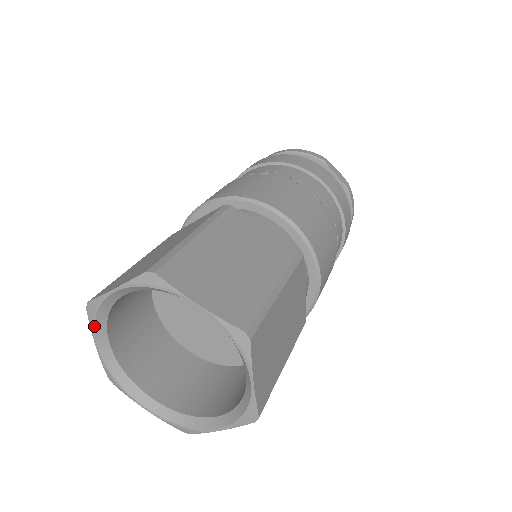
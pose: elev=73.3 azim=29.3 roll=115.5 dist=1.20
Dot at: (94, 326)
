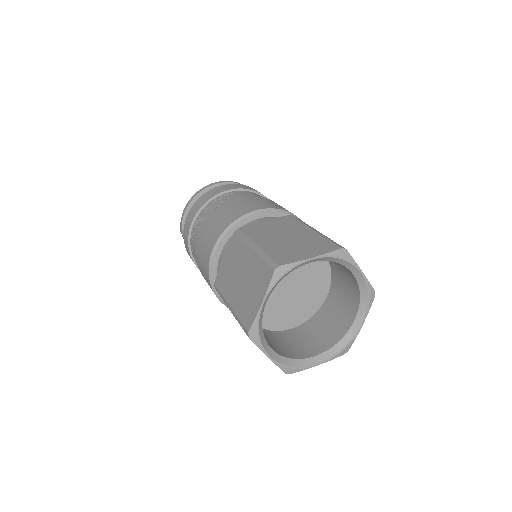
Dot at: (274, 285)
